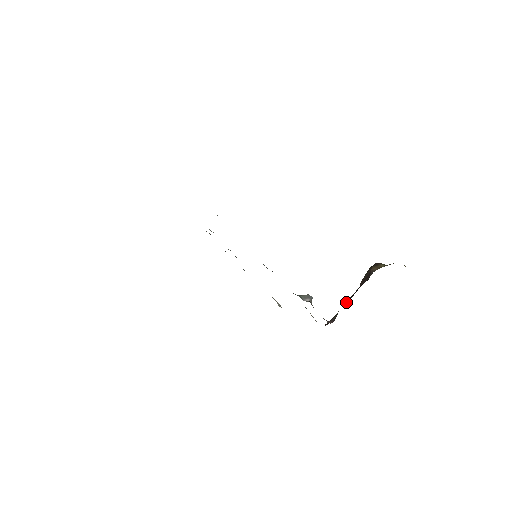
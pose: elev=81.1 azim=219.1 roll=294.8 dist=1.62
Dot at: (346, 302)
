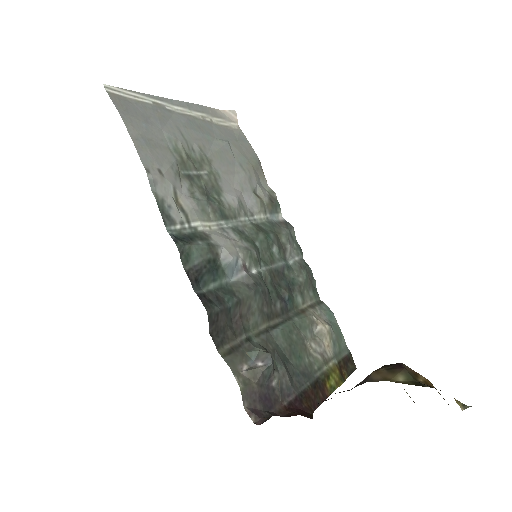
Dot at: occluded
